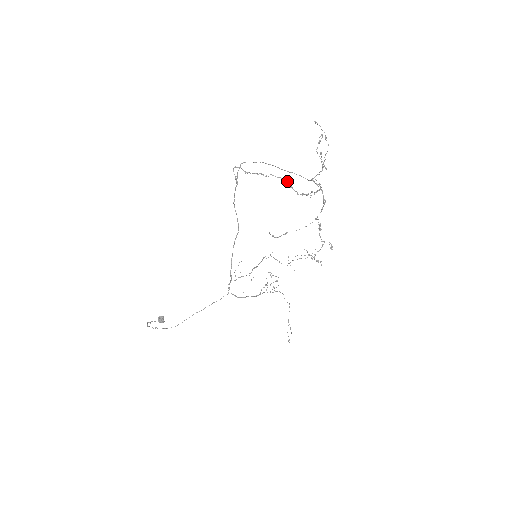
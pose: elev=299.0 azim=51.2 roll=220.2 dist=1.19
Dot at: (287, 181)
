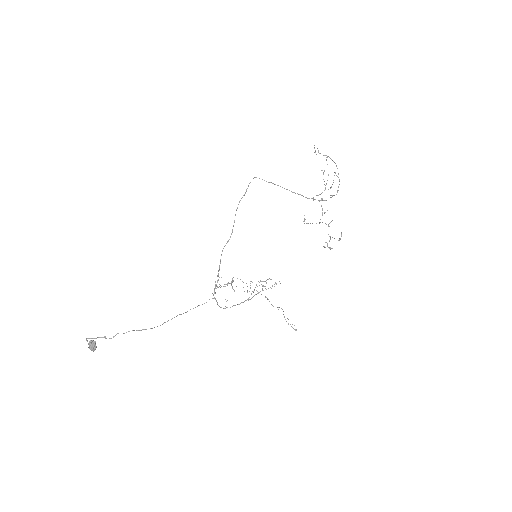
Dot at: occluded
